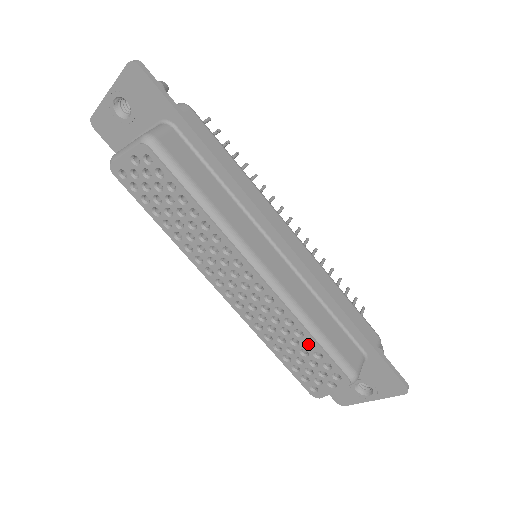
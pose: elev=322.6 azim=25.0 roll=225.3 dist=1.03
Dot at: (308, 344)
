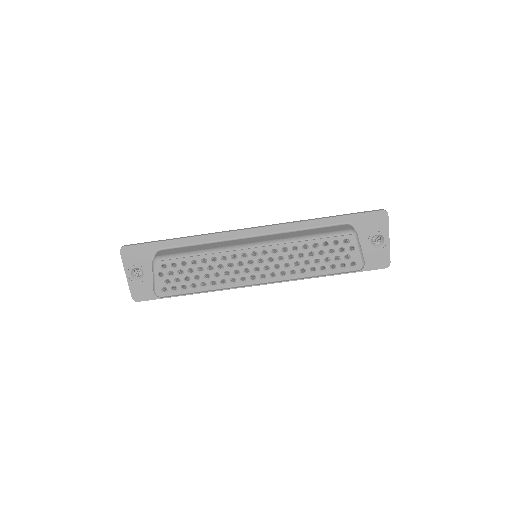
Dot at: (316, 247)
